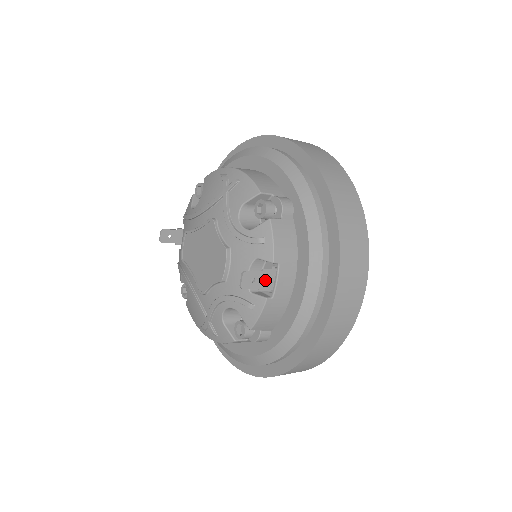
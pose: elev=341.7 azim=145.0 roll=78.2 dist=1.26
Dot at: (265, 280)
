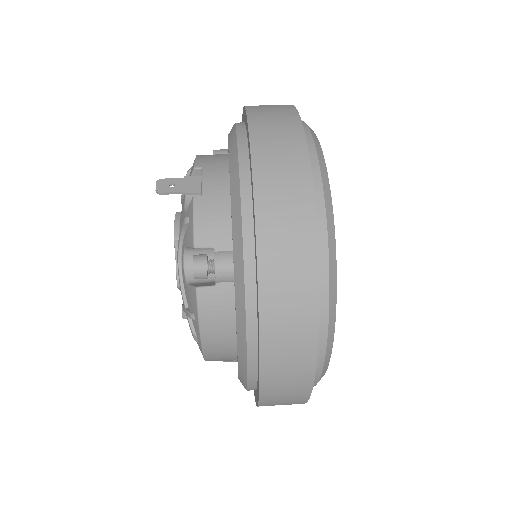
Dot at: (190, 185)
